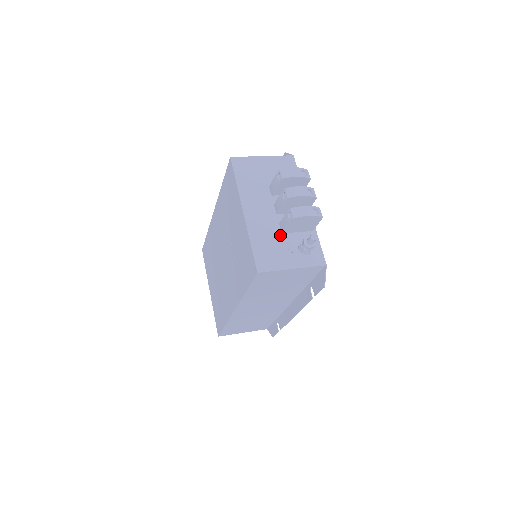
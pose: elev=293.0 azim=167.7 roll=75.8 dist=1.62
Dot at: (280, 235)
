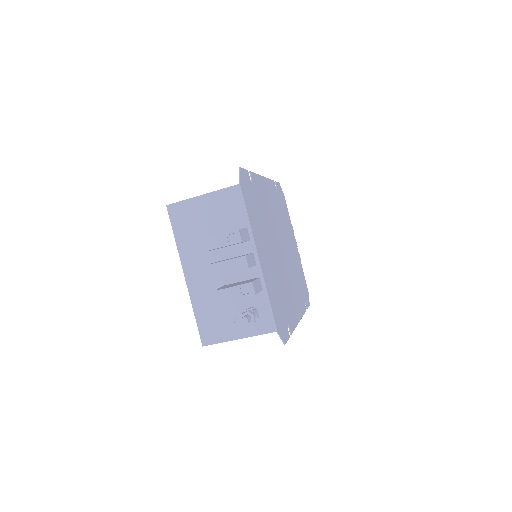
Dot at: occluded
